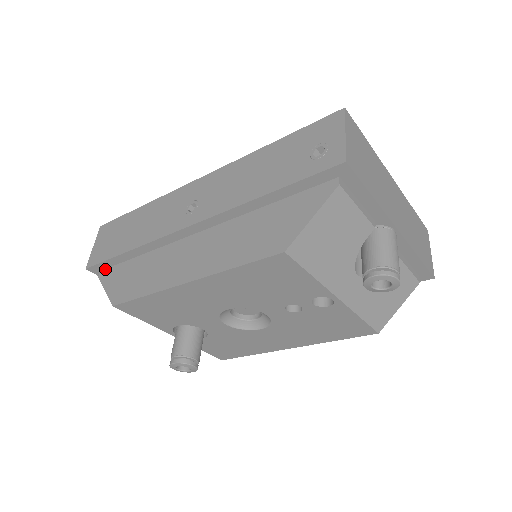
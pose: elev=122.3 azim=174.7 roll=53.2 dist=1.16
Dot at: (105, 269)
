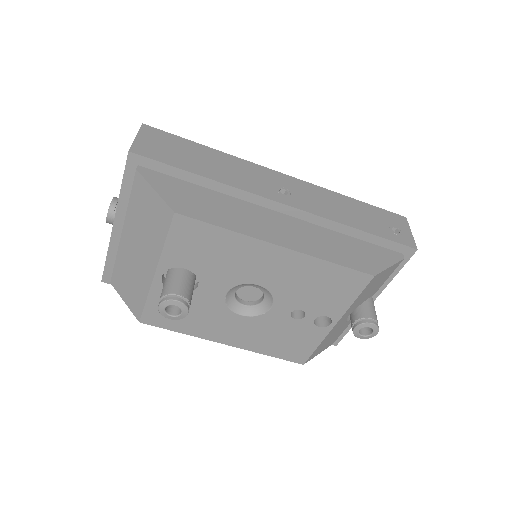
Dot at: (148, 168)
